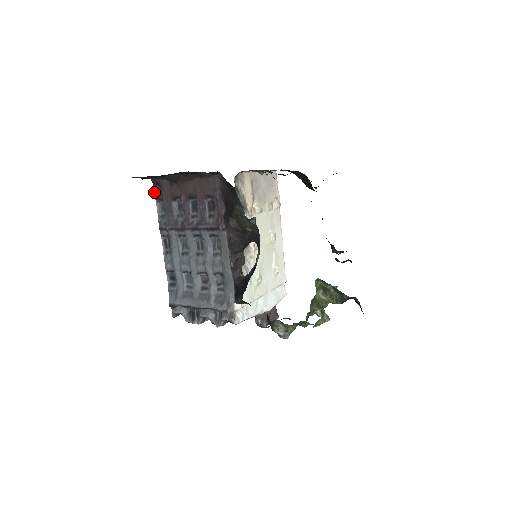
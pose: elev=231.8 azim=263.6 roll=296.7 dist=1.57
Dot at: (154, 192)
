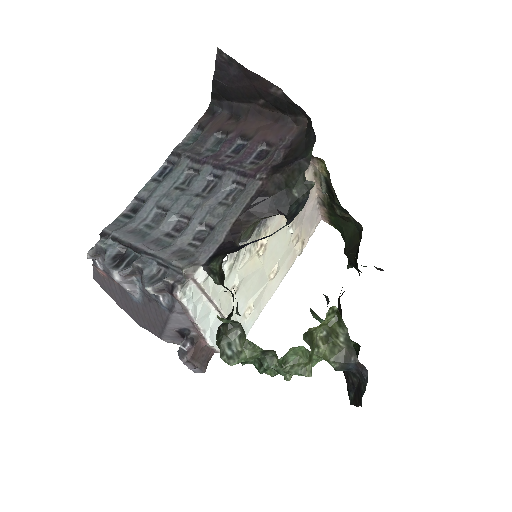
Dot at: (200, 118)
